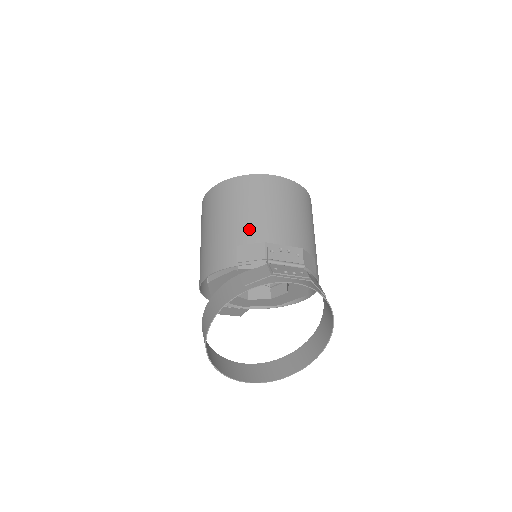
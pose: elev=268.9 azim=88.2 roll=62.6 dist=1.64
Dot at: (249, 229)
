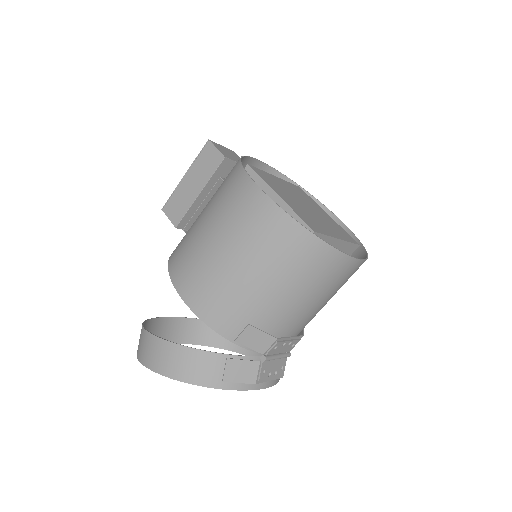
Dot at: (275, 314)
